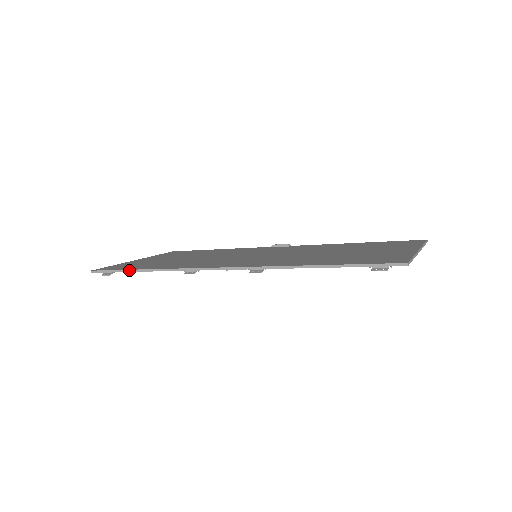
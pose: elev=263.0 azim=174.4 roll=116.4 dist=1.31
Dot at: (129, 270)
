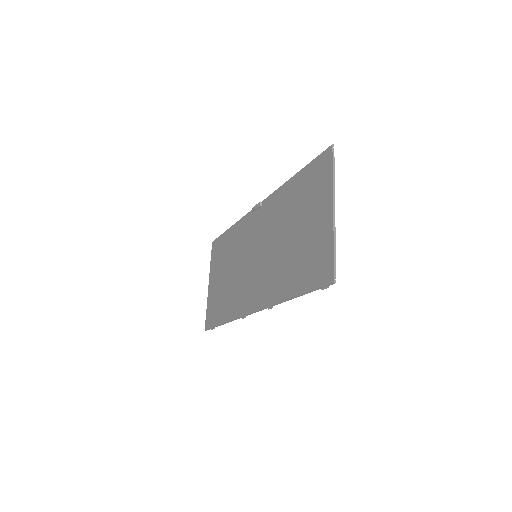
Dot at: occluded
